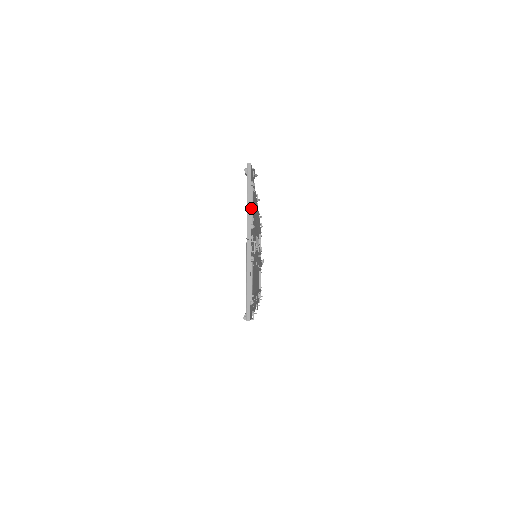
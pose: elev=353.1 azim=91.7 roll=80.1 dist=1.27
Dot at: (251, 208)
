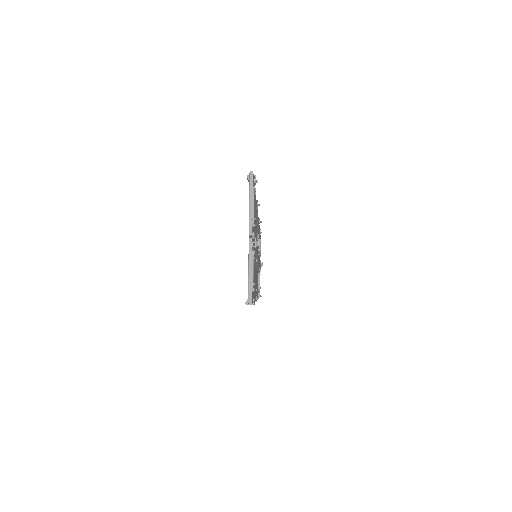
Dot at: (253, 209)
